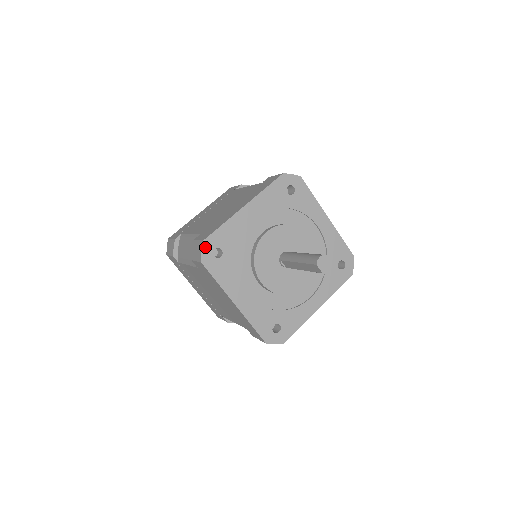
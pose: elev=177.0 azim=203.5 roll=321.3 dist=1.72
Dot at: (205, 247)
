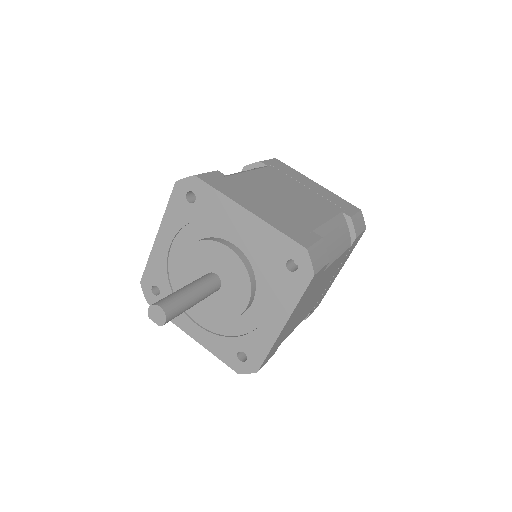
Dot at: (144, 288)
